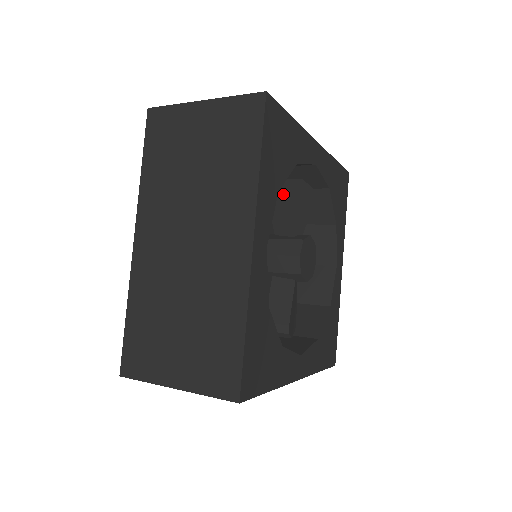
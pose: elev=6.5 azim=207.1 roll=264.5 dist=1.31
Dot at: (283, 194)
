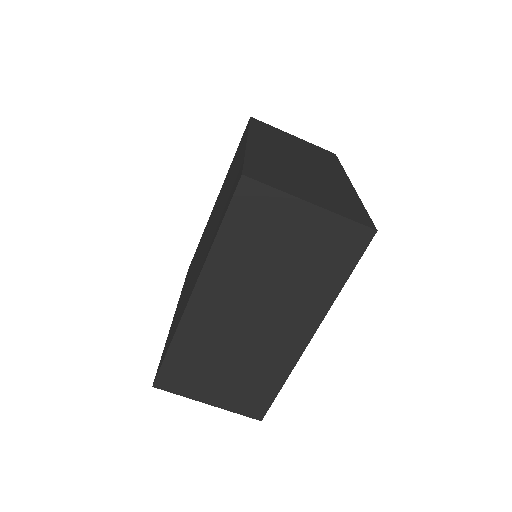
Dot at: occluded
